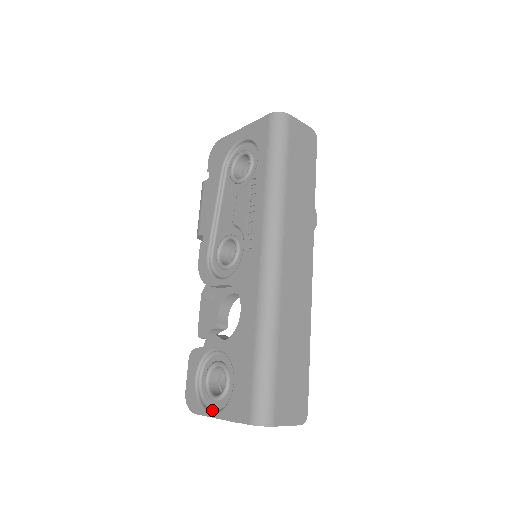
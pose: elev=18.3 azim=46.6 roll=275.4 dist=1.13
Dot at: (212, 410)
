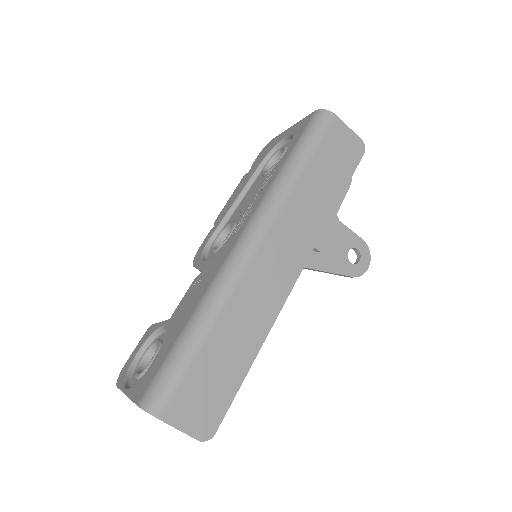
Dot at: (129, 387)
